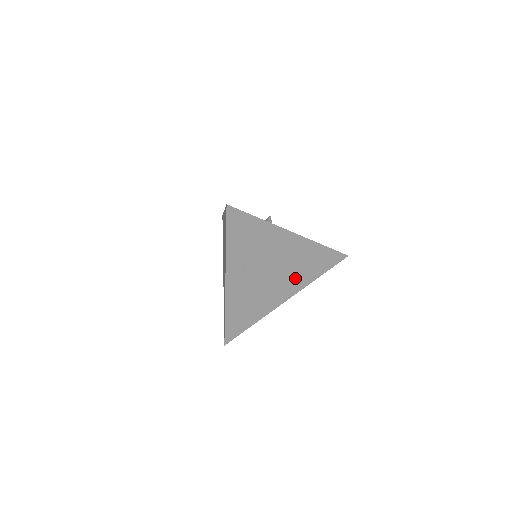
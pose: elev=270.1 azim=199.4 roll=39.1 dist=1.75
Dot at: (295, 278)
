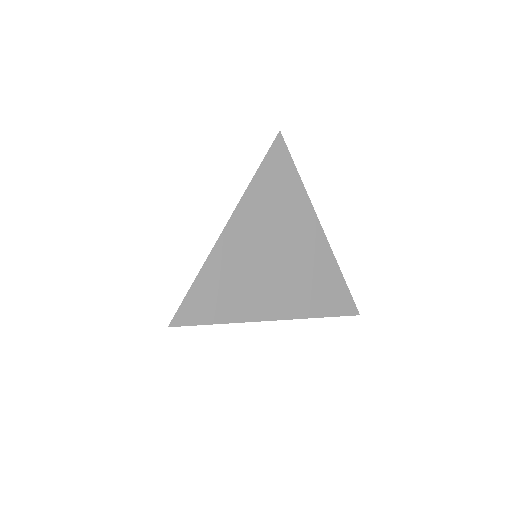
Dot at: (297, 293)
